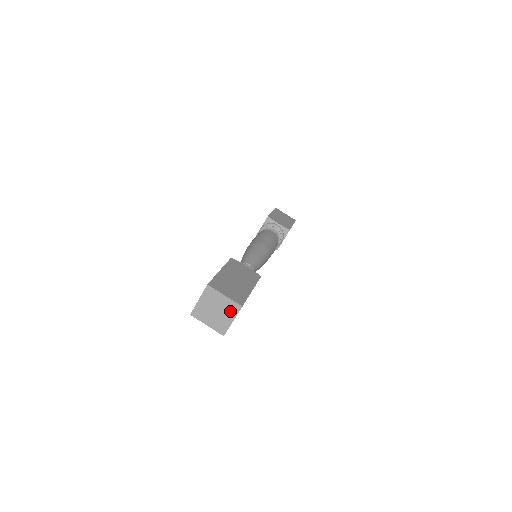
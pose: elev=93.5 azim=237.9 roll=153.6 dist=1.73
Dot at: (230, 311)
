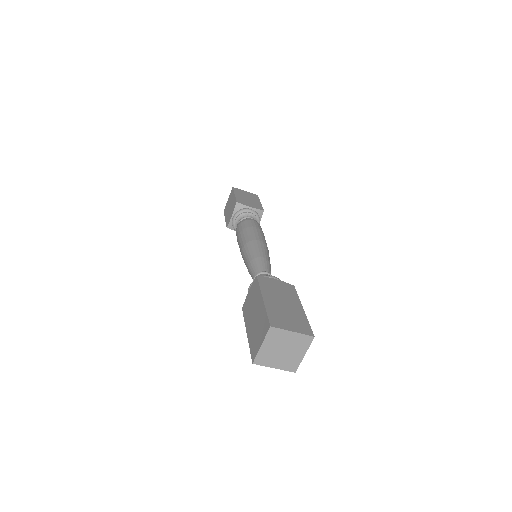
Dot at: (300, 346)
